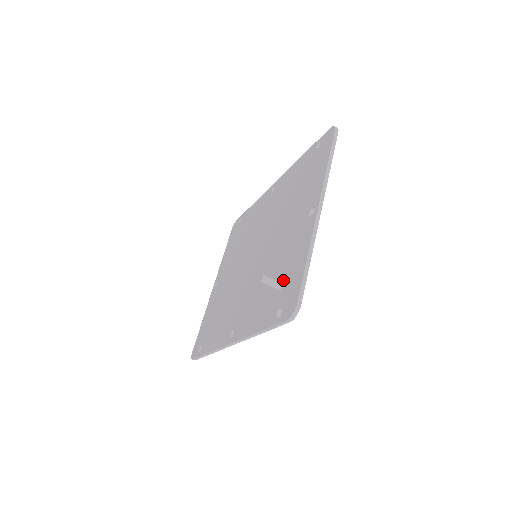
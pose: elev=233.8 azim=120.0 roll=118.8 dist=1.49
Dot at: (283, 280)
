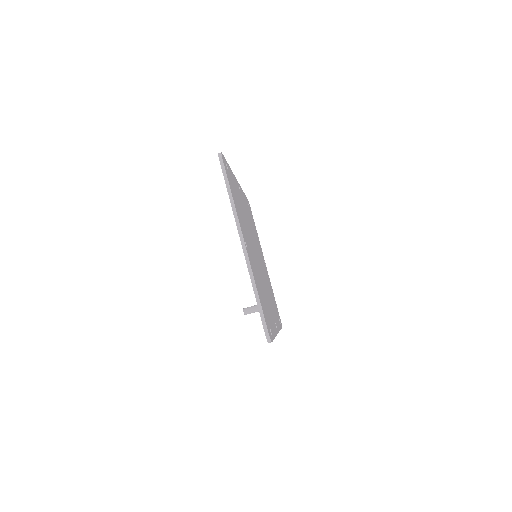
Dot at: occluded
